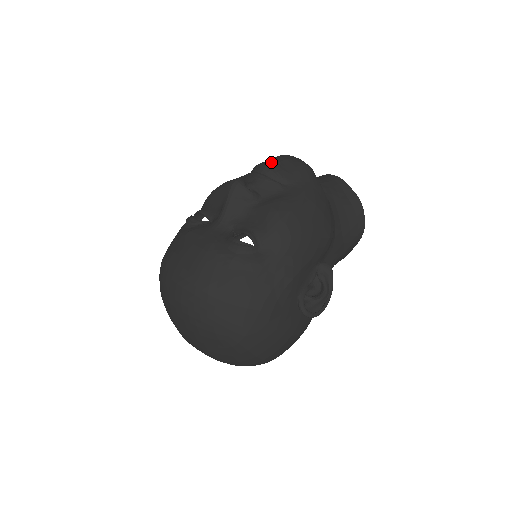
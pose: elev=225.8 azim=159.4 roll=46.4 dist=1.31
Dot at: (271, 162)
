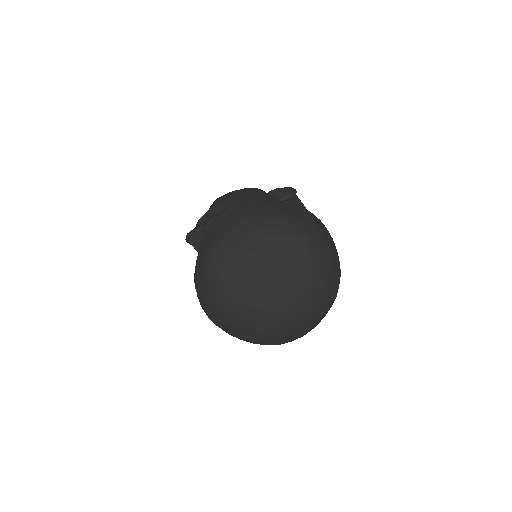
Dot at: occluded
